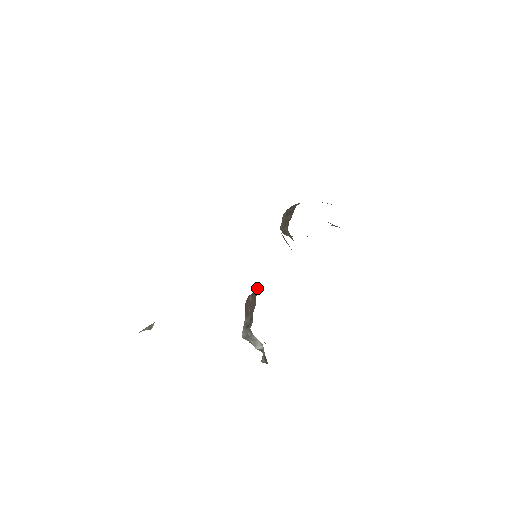
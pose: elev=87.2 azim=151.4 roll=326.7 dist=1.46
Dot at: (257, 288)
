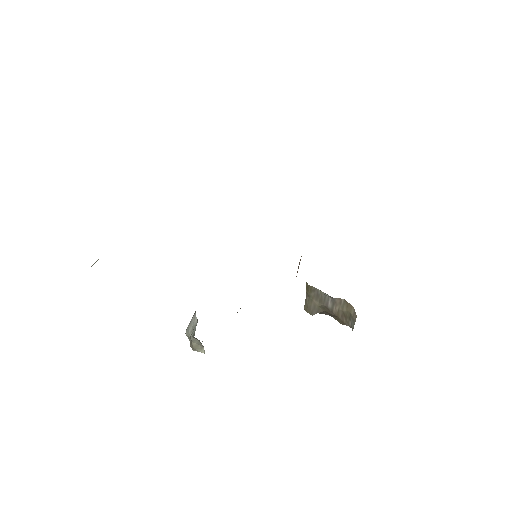
Dot at: occluded
